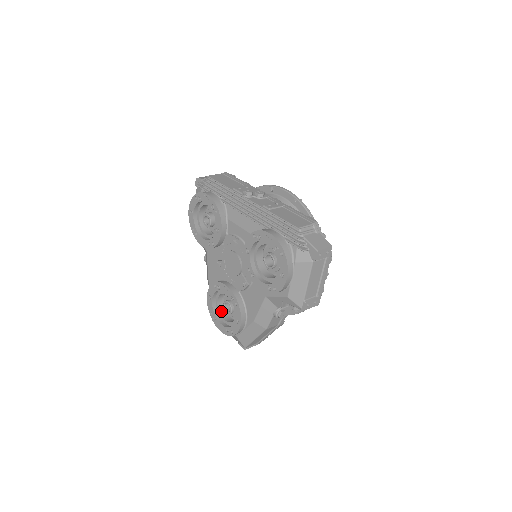
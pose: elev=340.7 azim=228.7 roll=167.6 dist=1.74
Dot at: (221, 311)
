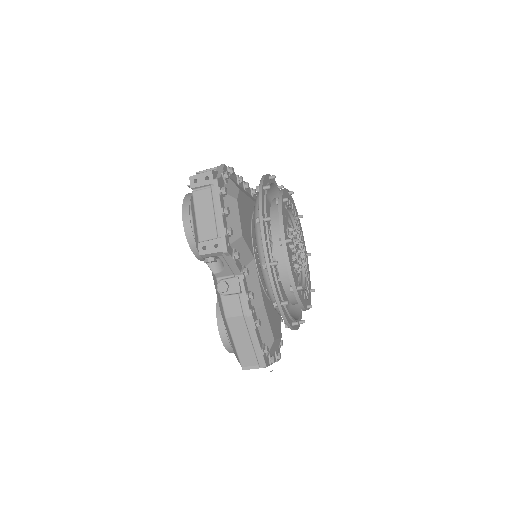
Dot at: occluded
